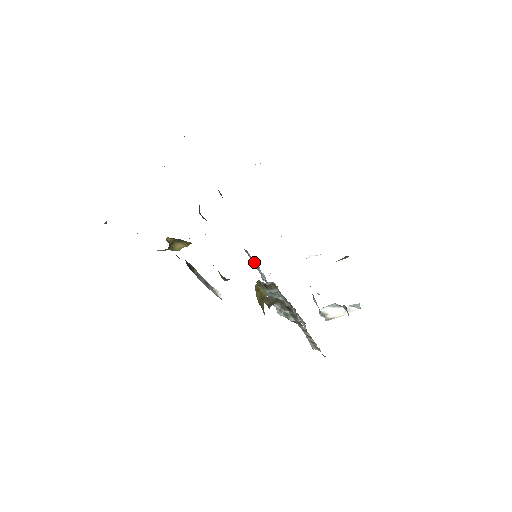
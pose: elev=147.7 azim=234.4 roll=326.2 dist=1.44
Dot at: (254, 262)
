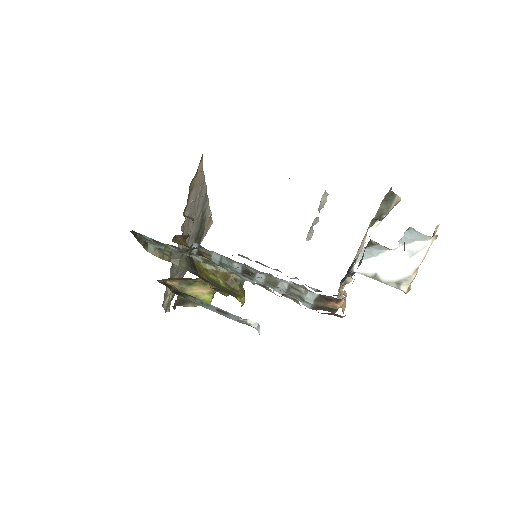
Dot at: (269, 267)
